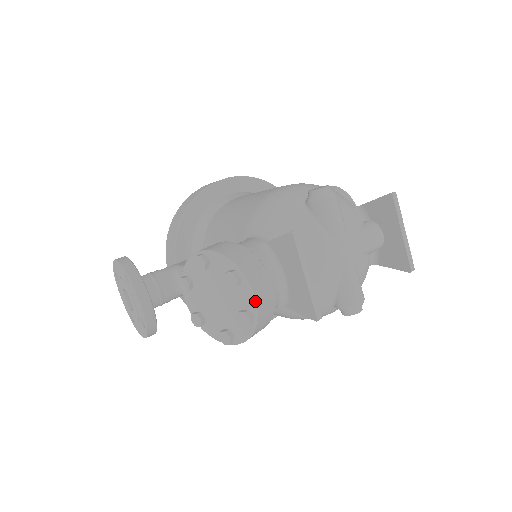
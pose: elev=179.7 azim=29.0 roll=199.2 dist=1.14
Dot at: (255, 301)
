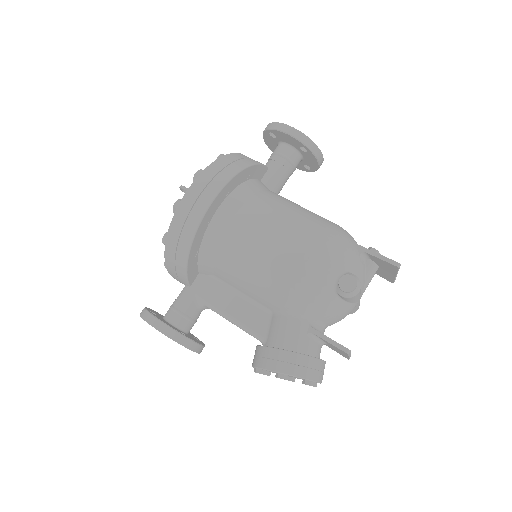
Dot at: occluded
